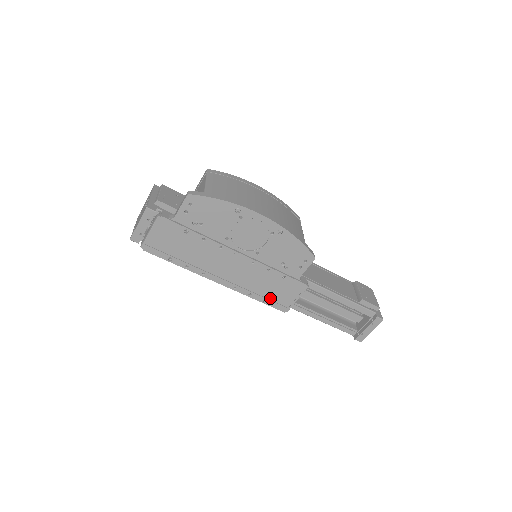
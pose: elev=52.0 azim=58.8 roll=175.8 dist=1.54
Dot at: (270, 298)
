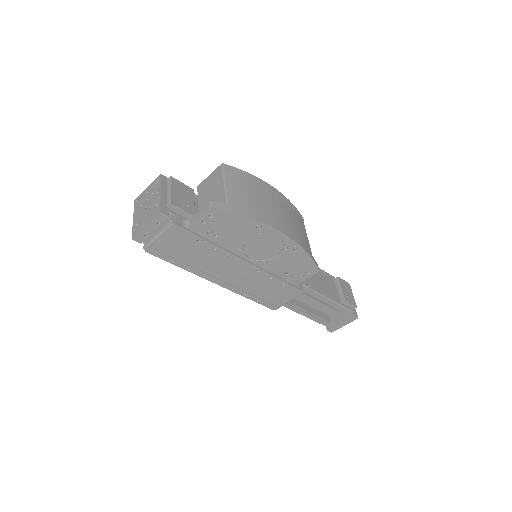
Dot at: (264, 298)
